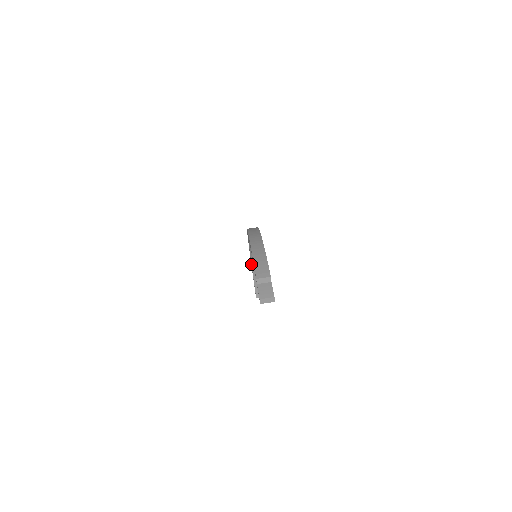
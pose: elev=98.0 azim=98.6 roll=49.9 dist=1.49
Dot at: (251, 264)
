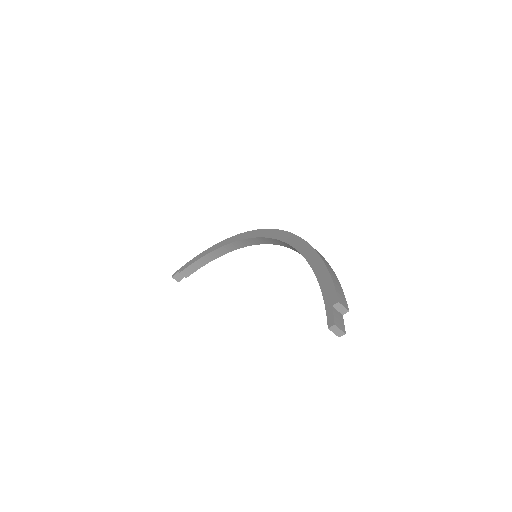
Dot at: (214, 250)
